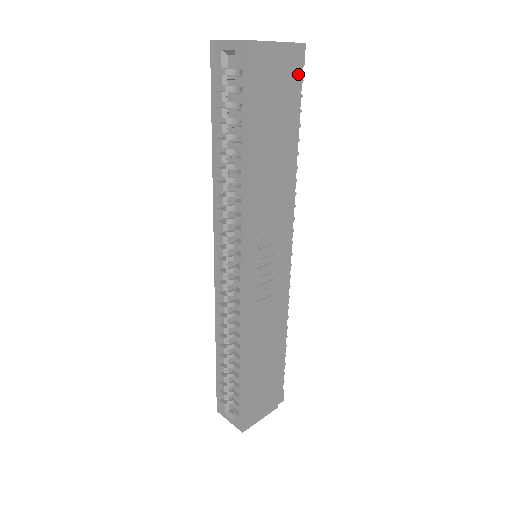
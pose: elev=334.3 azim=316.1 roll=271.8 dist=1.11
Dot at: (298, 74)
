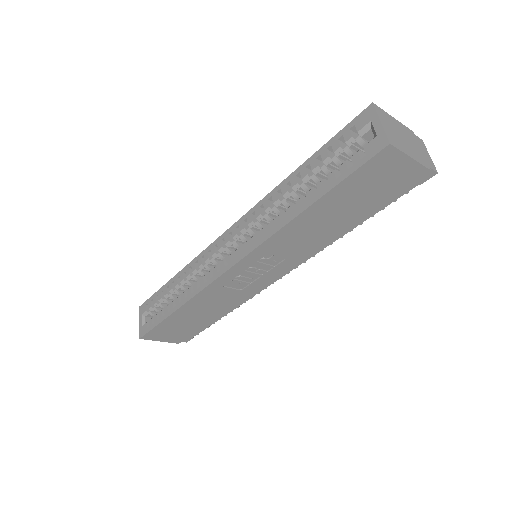
Dot at: (409, 187)
